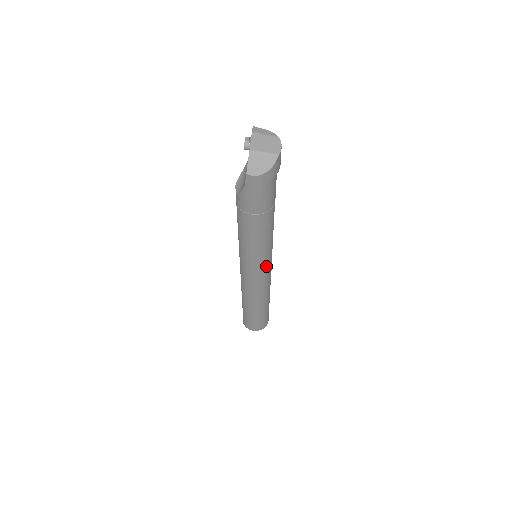
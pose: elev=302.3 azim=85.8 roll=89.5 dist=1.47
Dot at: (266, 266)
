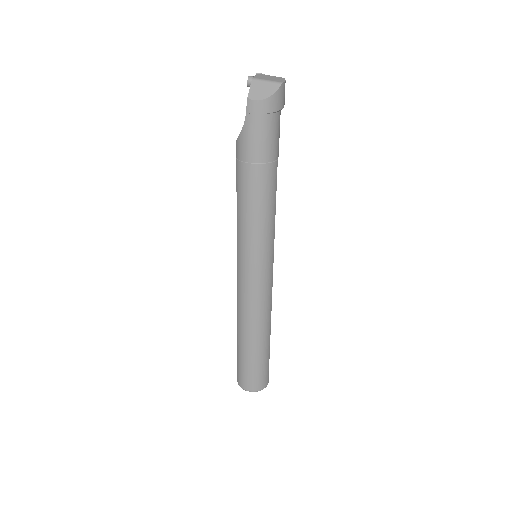
Dot at: (266, 262)
